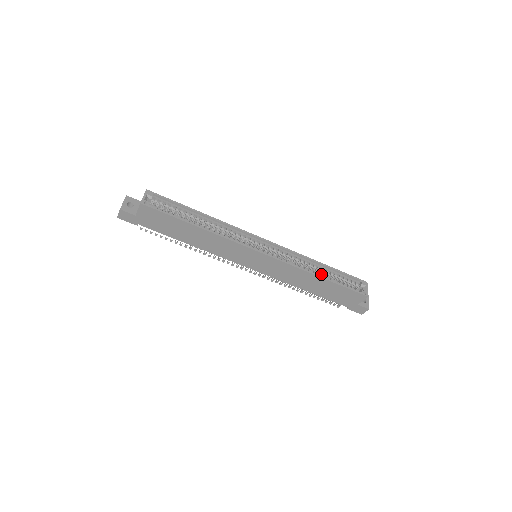
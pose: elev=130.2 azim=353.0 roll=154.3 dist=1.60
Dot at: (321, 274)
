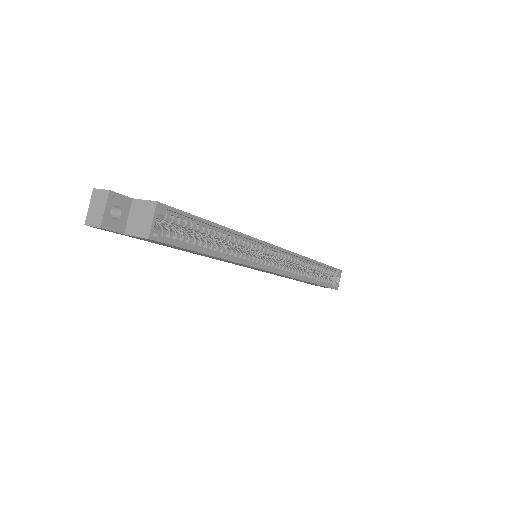
Dot at: occluded
